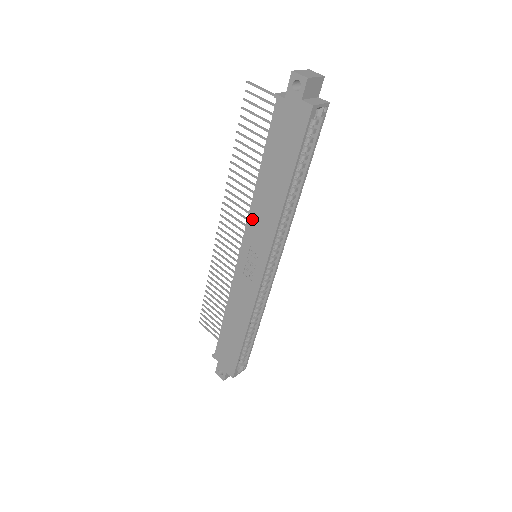
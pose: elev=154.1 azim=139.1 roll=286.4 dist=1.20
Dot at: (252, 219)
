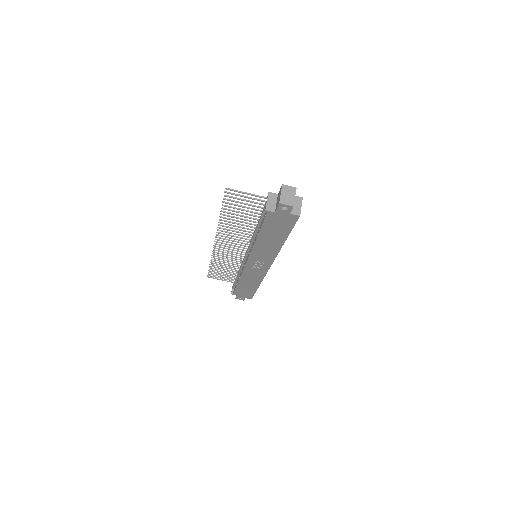
Dot at: (255, 252)
